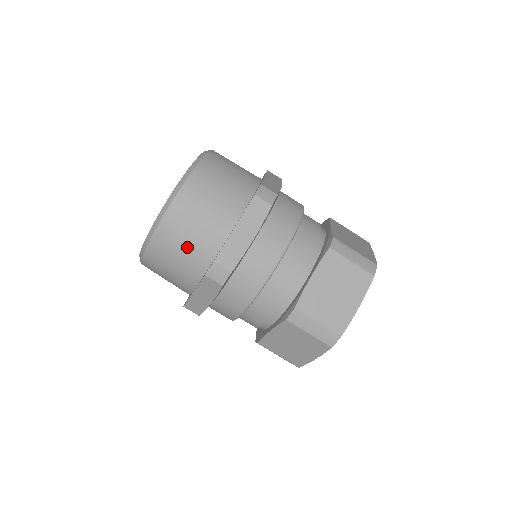
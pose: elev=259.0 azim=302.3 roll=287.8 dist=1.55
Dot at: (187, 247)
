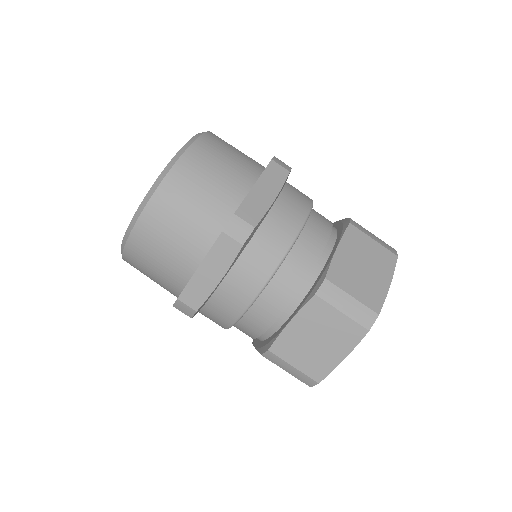
Dot at: (197, 205)
